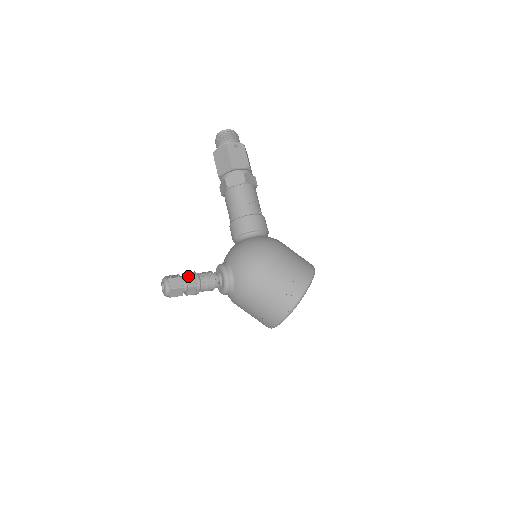
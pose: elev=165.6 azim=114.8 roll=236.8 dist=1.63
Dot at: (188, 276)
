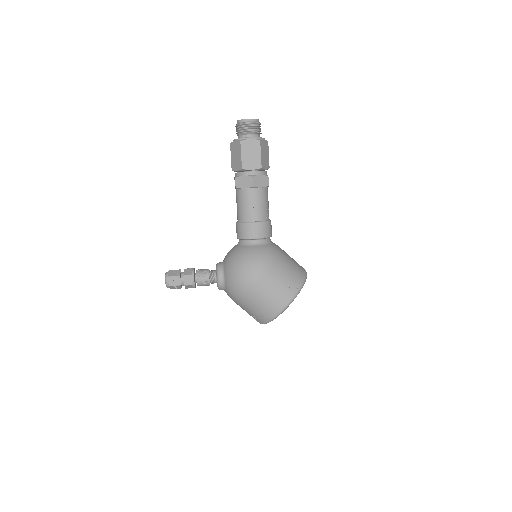
Dot at: (186, 276)
